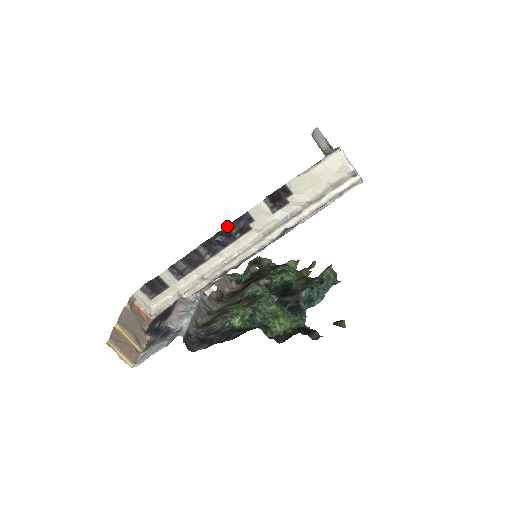
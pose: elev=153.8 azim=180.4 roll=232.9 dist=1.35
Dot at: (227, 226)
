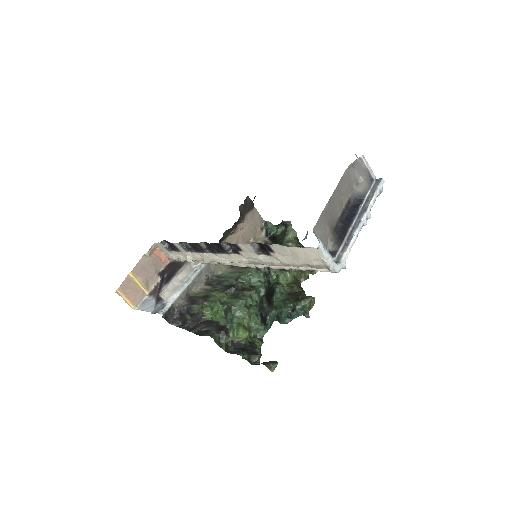
Dot at: (221, 243)
